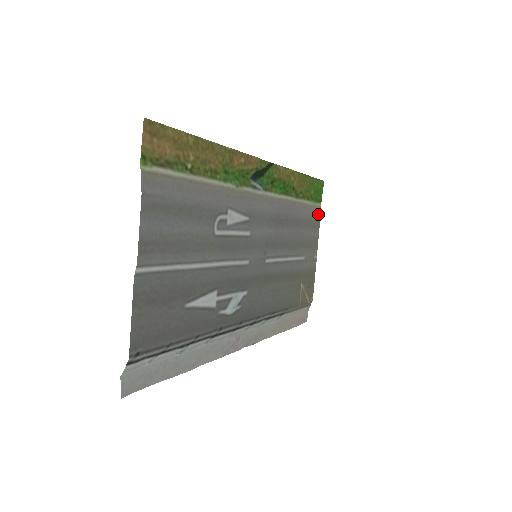
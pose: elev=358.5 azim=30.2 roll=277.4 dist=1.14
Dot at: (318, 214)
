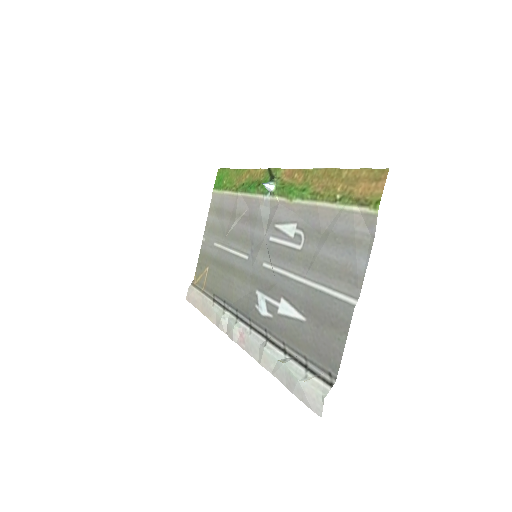
Dot at: (213, 200)
